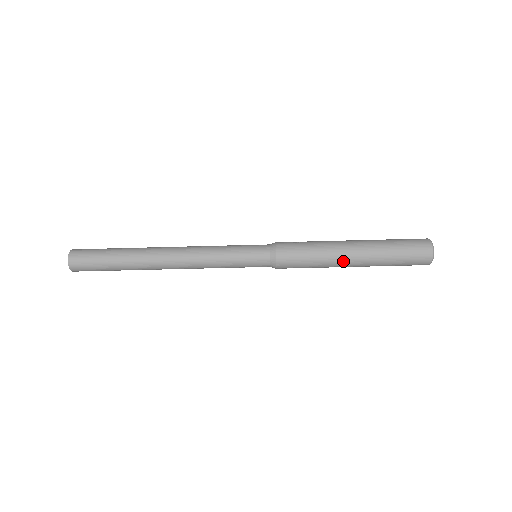
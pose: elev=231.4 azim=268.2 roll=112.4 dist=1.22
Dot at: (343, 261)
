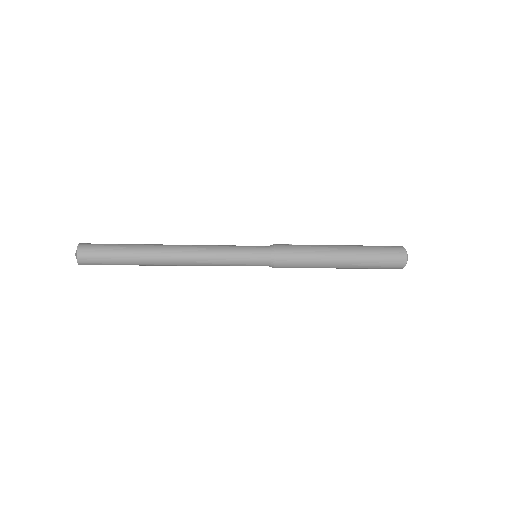
Dot at: (333, 261)
